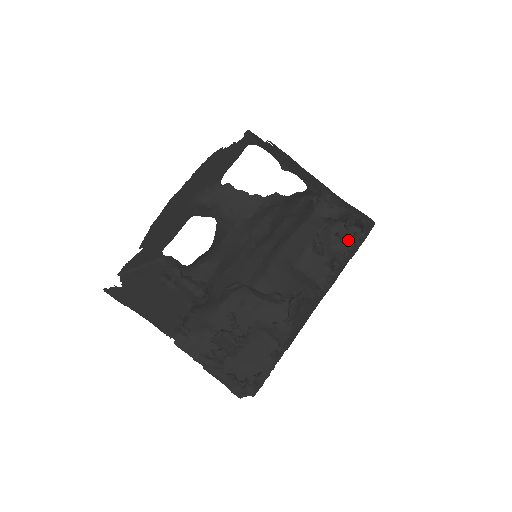
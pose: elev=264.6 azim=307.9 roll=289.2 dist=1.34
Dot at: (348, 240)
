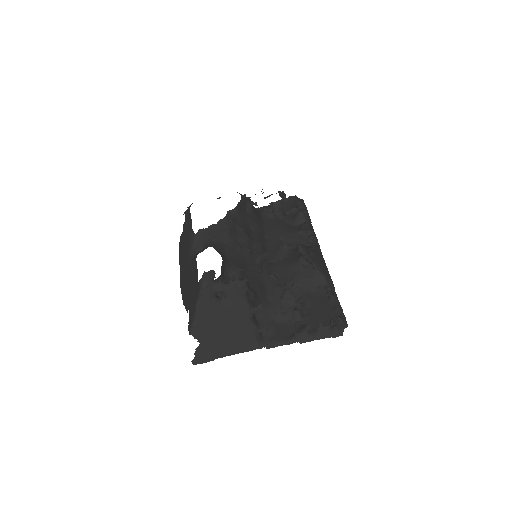
Dot at: (297, 214)
